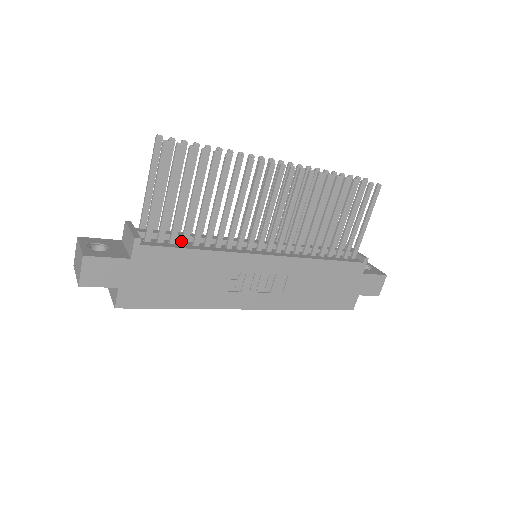
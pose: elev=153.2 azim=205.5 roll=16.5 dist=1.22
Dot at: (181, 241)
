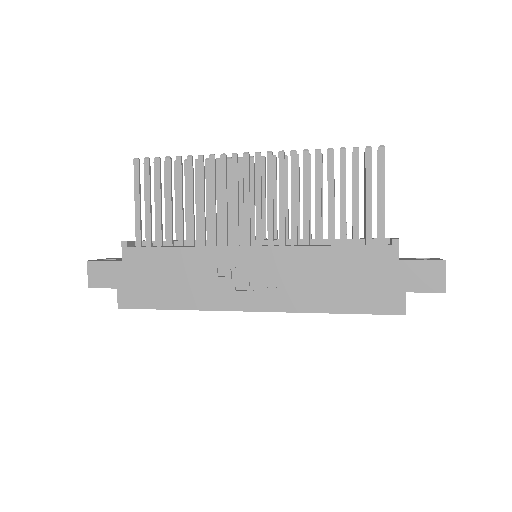
Dot at: (168, 244)
